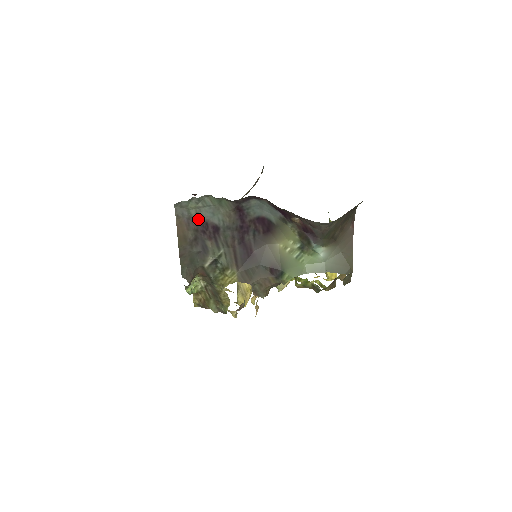
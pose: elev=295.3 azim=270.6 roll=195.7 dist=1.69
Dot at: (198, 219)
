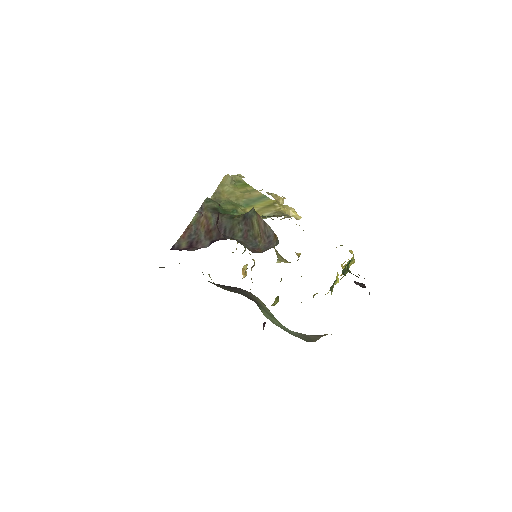
Dot at: occluded
